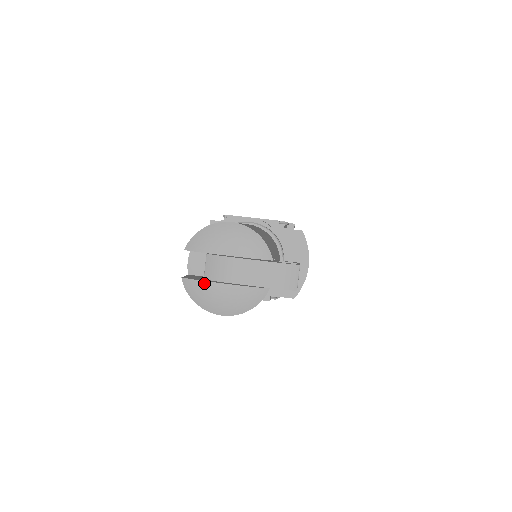
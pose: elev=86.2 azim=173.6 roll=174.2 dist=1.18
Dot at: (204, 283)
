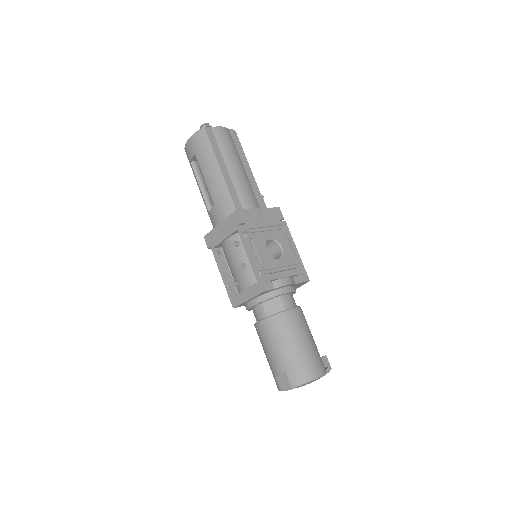
Dot at: occluded
